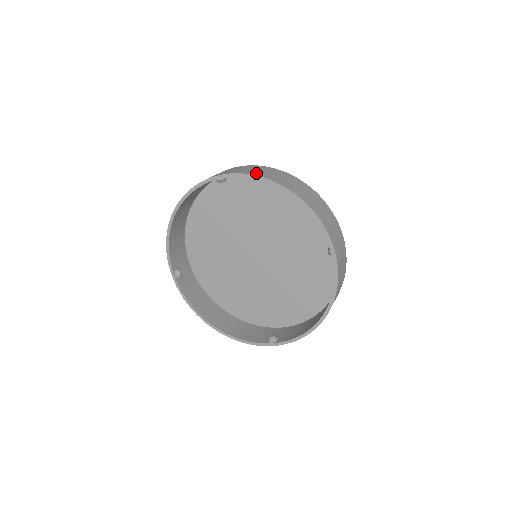
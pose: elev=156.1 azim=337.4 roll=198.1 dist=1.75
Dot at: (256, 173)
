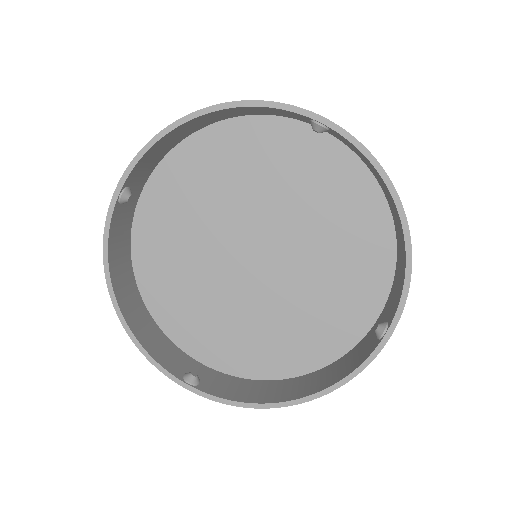
Dot at: occluded
